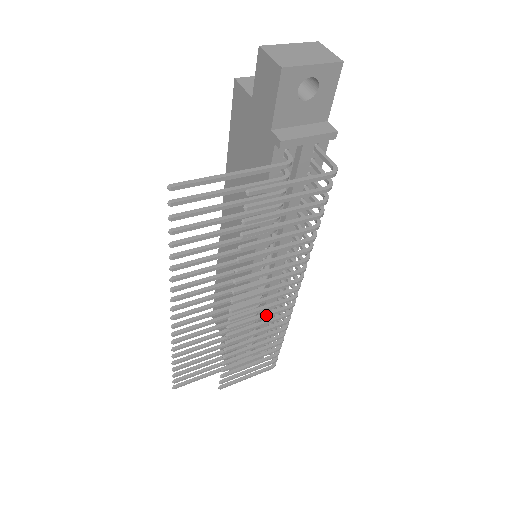
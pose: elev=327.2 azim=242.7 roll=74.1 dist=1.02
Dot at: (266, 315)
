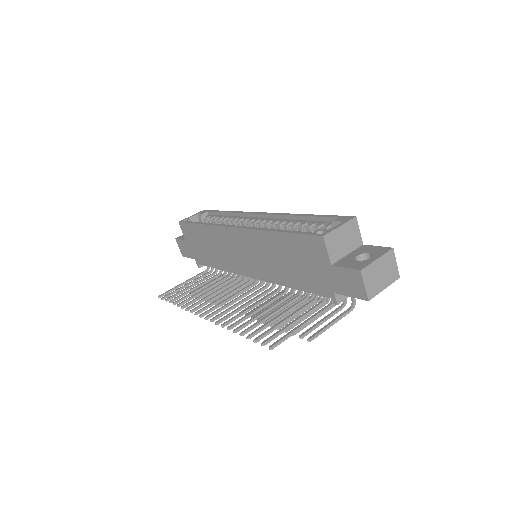
Dot at: occluded
